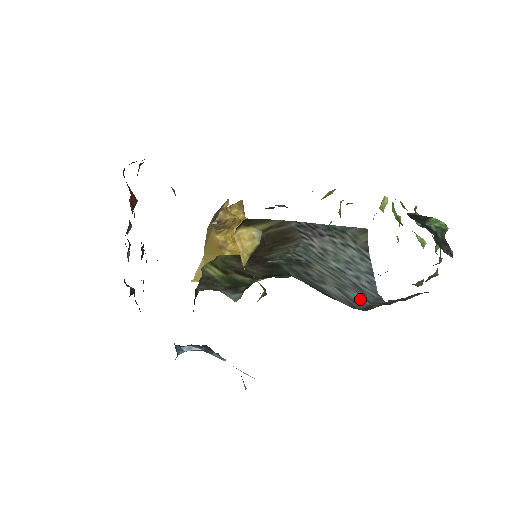
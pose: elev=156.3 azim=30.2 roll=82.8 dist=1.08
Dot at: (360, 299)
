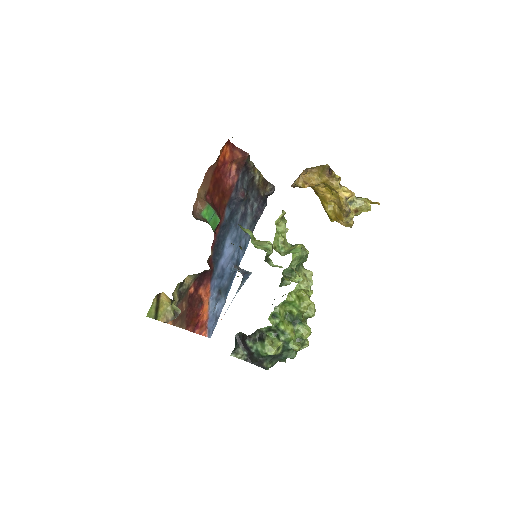
Dot at: occluded
